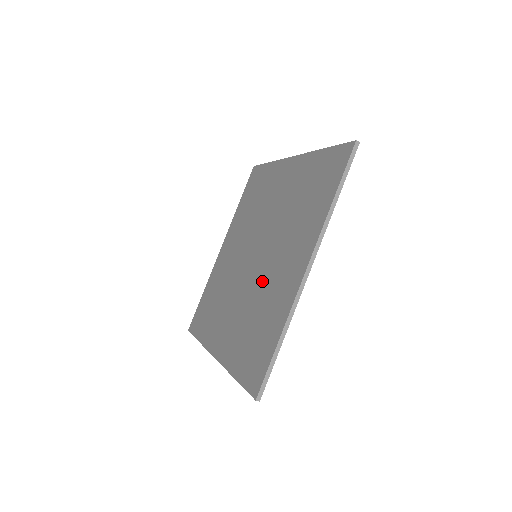
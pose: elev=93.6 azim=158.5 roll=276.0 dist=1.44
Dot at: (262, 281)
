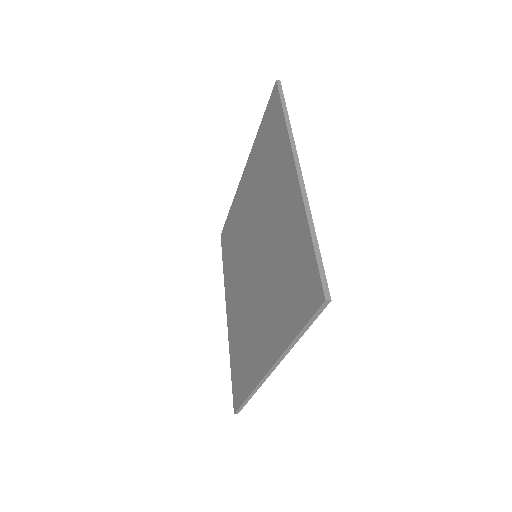
Dot at: (270, 248)
